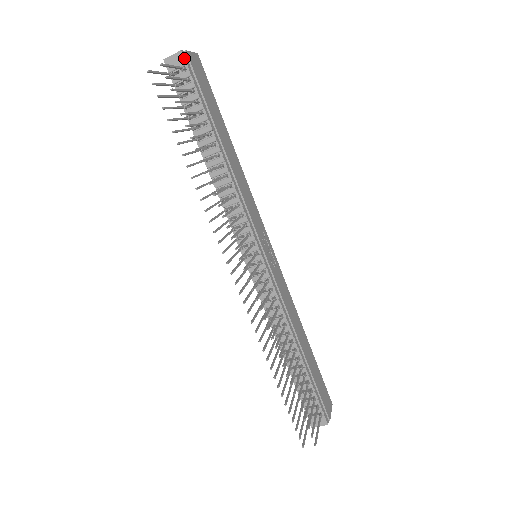
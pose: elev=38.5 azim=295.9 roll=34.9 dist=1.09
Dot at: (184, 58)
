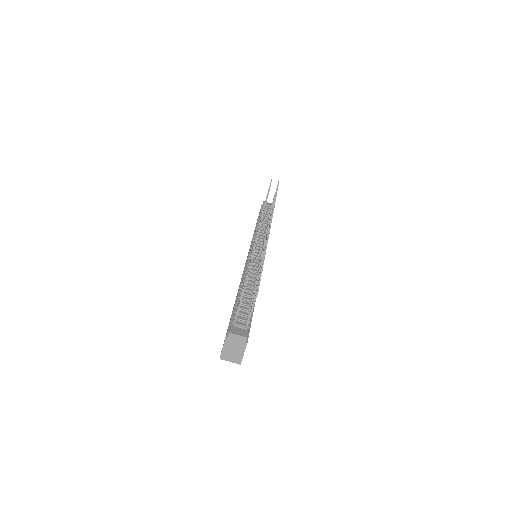
Dot at: occluded
